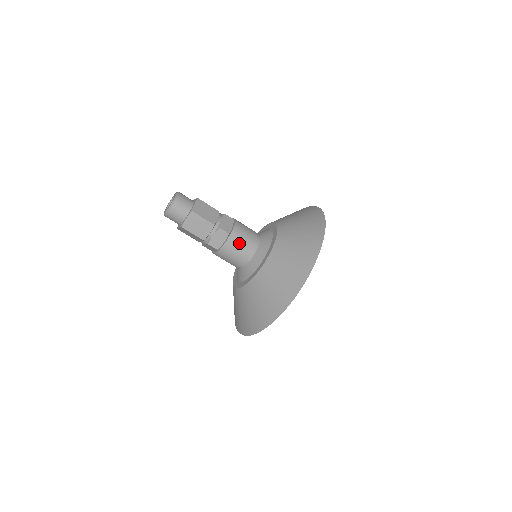
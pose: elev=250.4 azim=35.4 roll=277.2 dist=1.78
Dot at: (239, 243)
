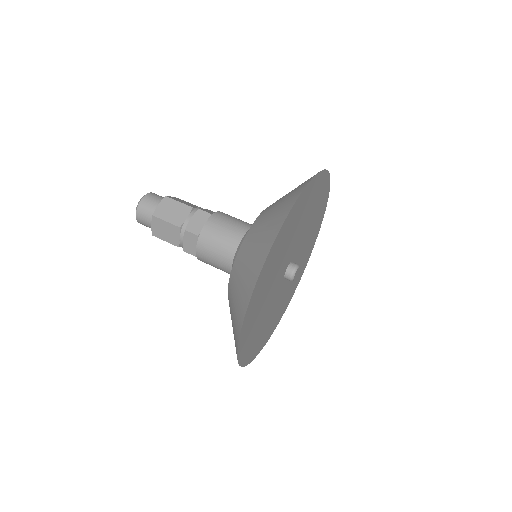
Dot at: (212, 246)
